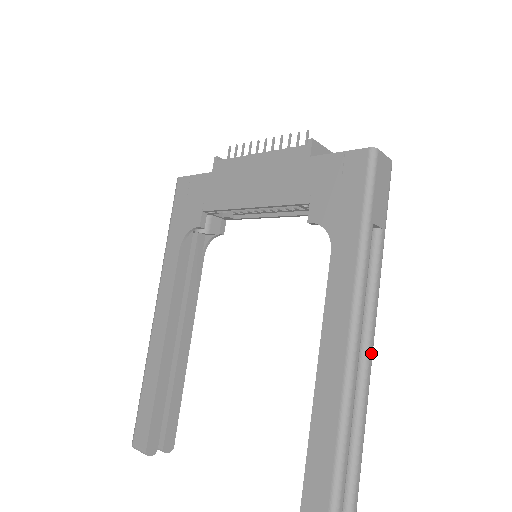
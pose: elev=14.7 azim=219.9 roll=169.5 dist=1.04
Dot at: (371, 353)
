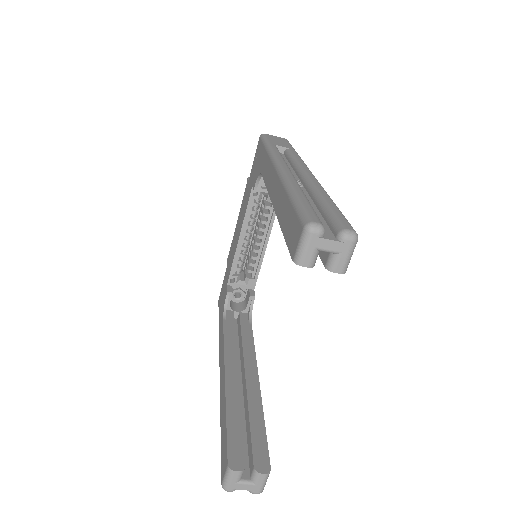
Dot at: (309, 173)
